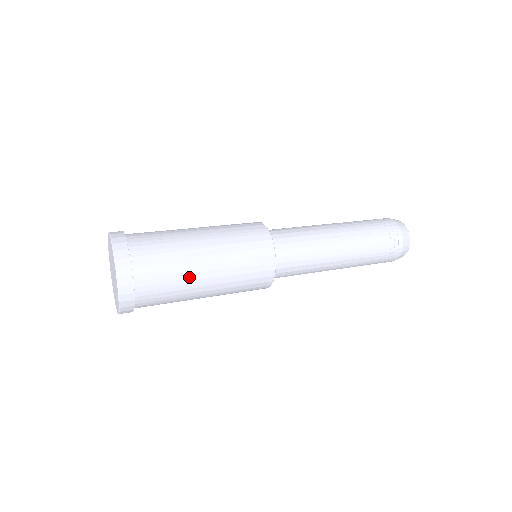
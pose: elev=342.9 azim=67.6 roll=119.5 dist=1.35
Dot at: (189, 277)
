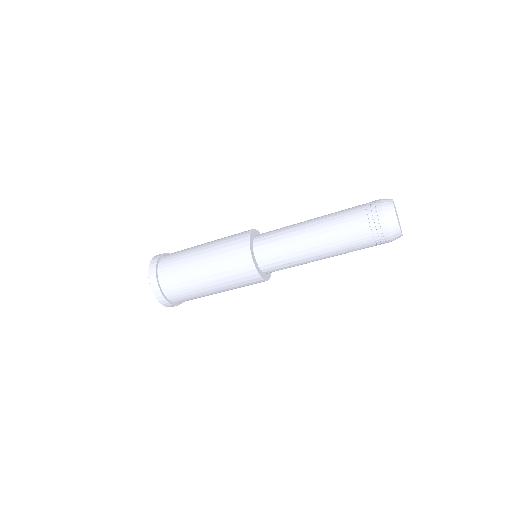
Dot at: (190, 256)
